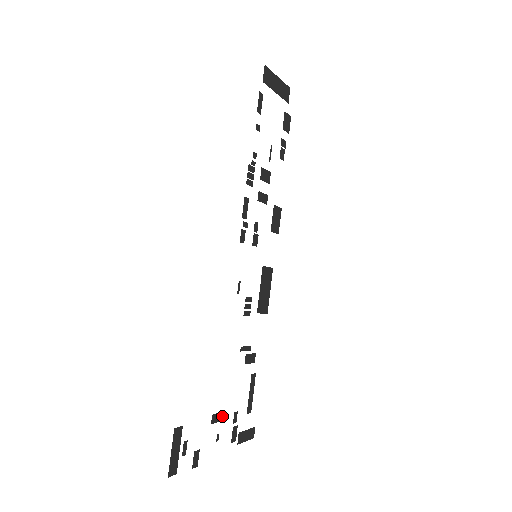
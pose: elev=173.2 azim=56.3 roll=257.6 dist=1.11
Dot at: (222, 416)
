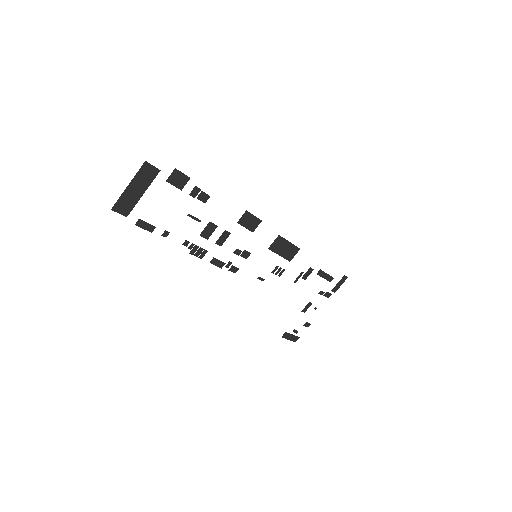
Dot at: (310, 303)
